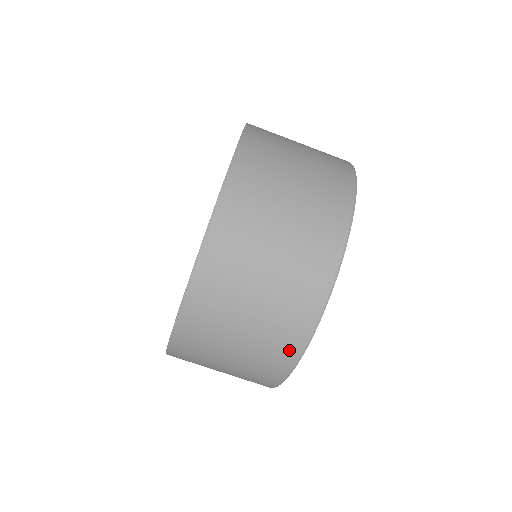
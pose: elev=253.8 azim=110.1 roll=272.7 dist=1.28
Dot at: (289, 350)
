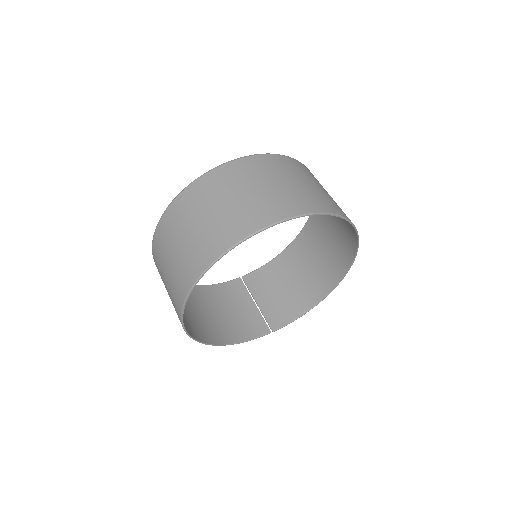
Dot at: (250, 225)
